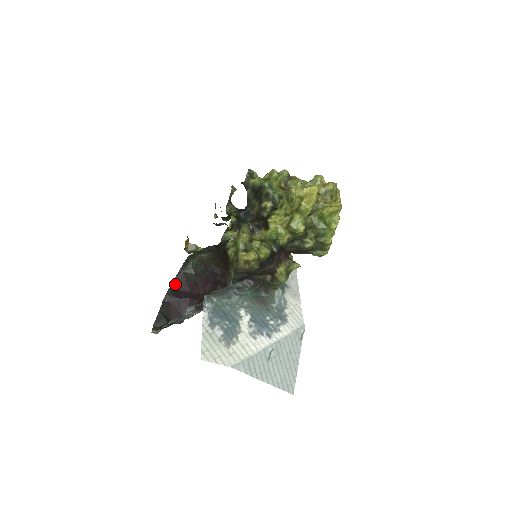
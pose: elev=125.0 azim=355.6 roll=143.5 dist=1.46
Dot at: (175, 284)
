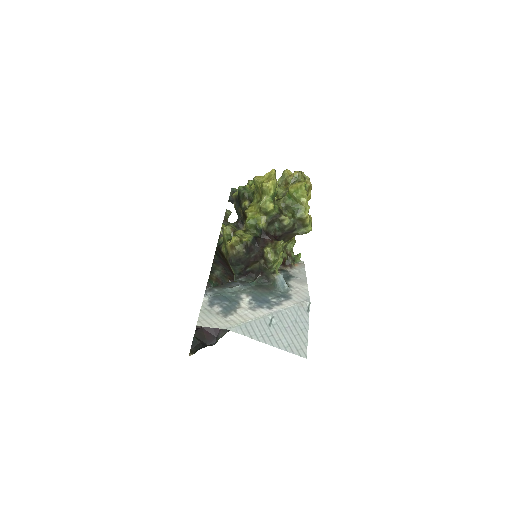
Dot at: occluded
